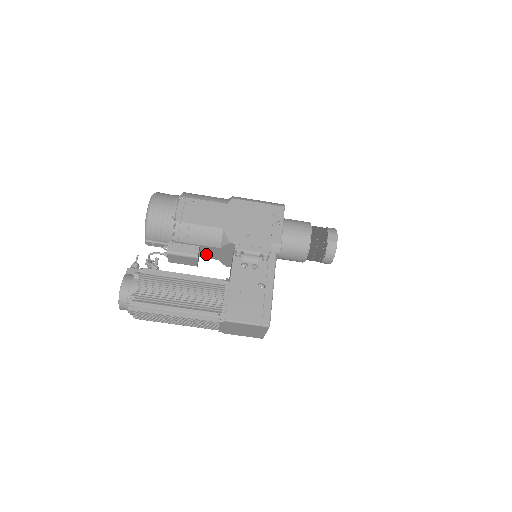
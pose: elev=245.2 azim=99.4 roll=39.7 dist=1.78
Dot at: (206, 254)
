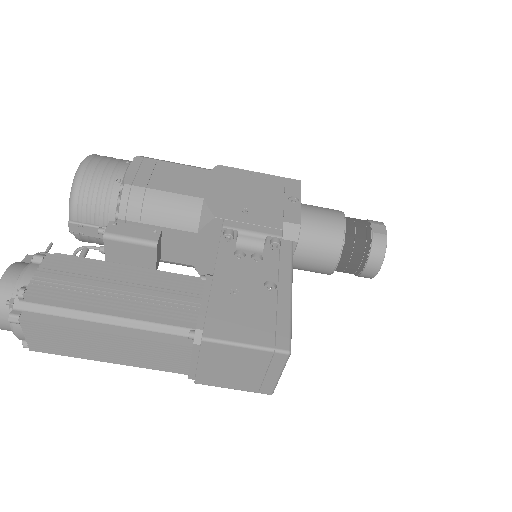
Dot at: (172, 251)
